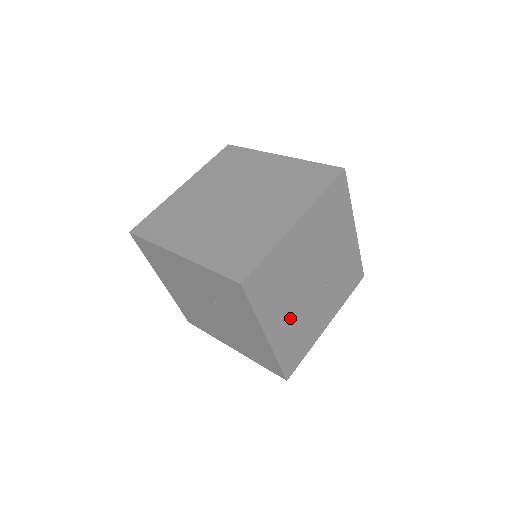
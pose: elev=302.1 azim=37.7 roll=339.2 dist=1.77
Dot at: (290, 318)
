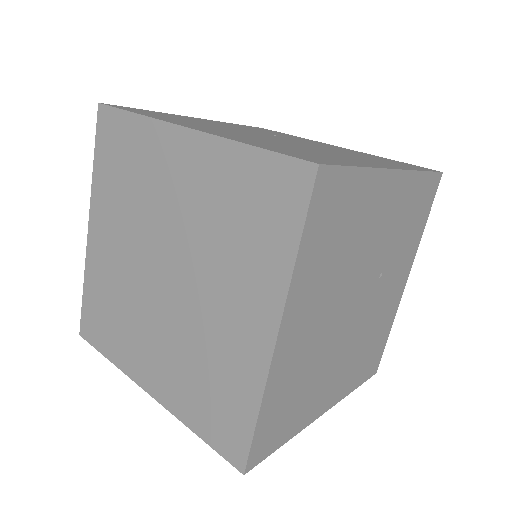
Dot at: (344, 364)
